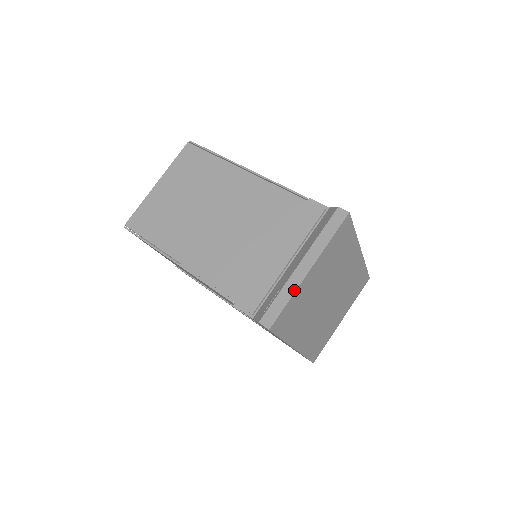
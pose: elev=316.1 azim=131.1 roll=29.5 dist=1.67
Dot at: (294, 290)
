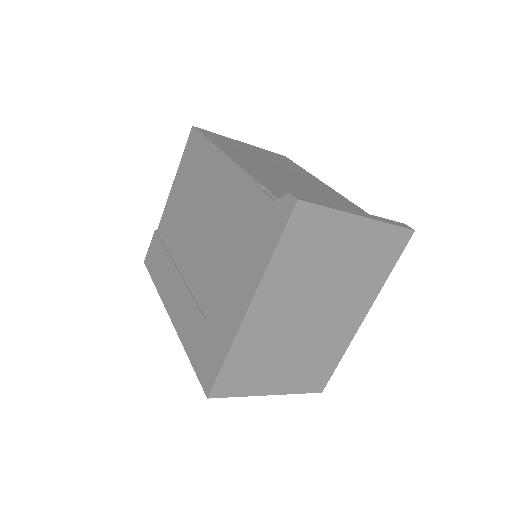
Dot at: (340, 209)
